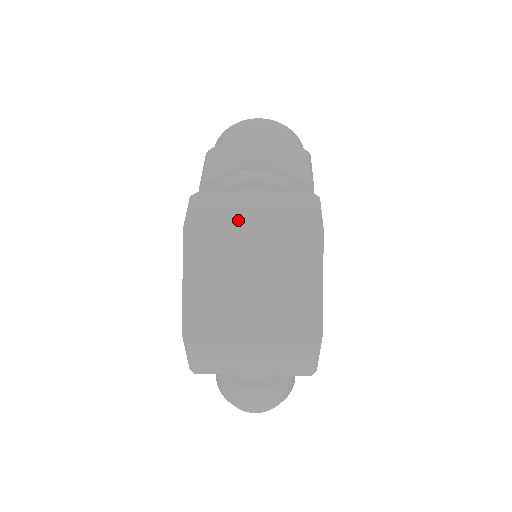
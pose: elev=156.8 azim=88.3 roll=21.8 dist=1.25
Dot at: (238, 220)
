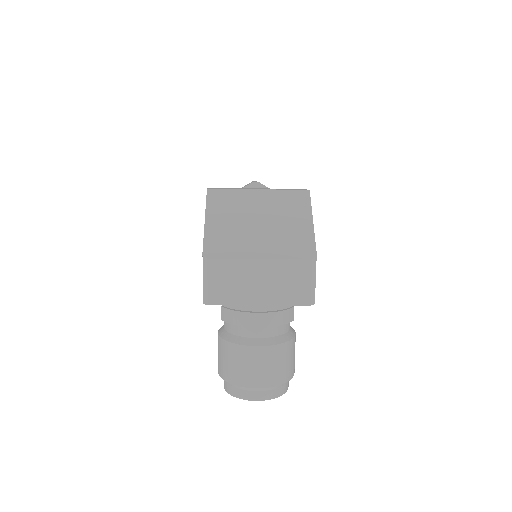
Dot at: occluded
